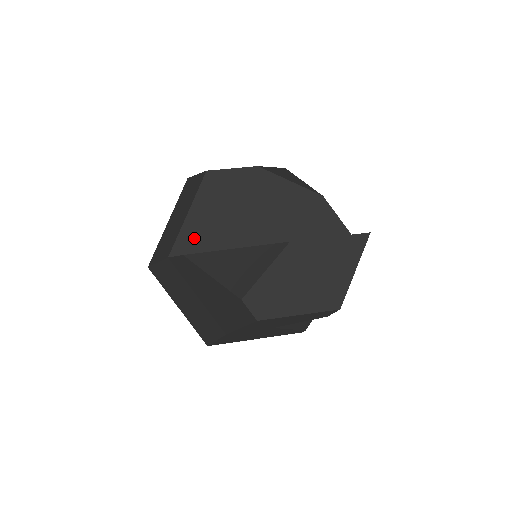
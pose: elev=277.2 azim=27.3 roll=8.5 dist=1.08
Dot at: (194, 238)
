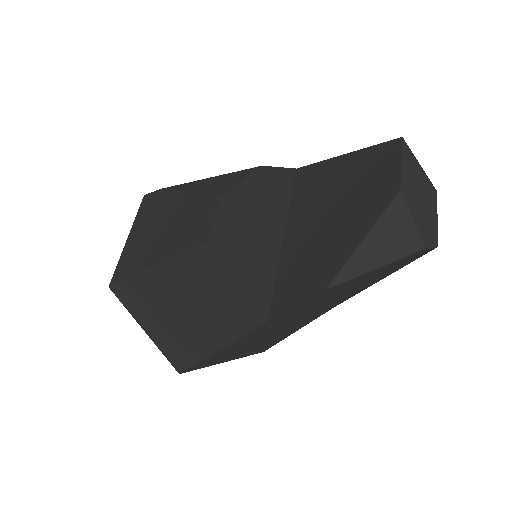
Dot at: (260, 289)
